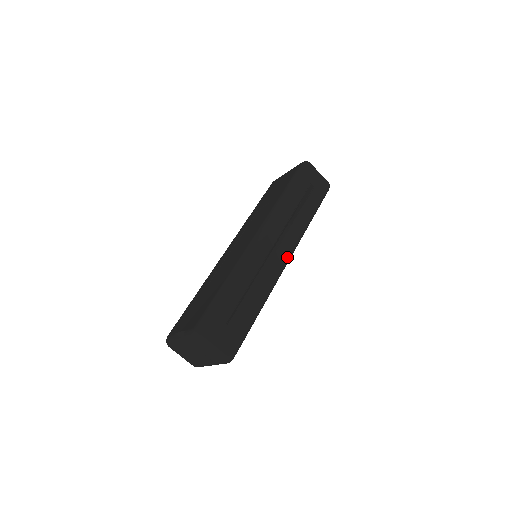
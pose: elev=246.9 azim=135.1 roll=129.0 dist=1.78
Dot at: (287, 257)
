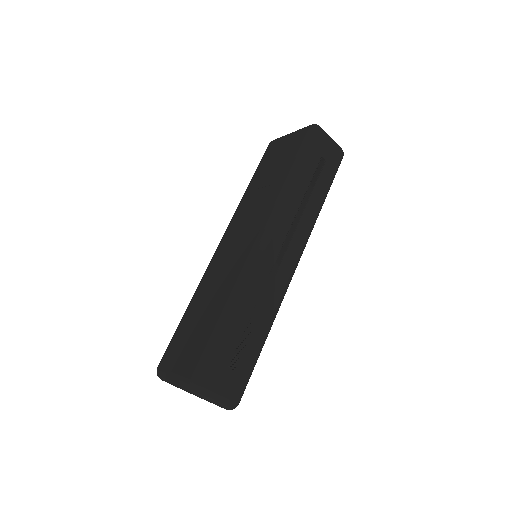
Dot at: (295, 263)
